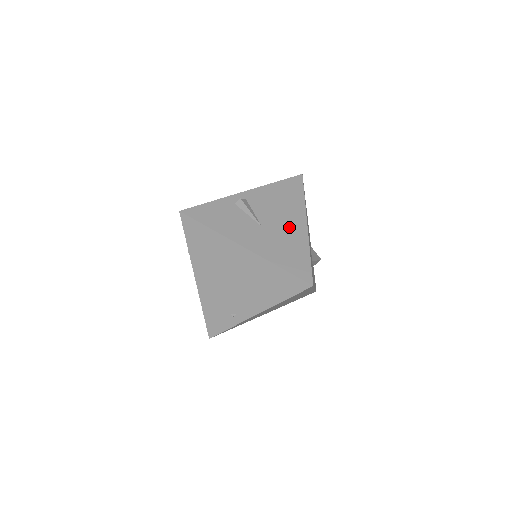
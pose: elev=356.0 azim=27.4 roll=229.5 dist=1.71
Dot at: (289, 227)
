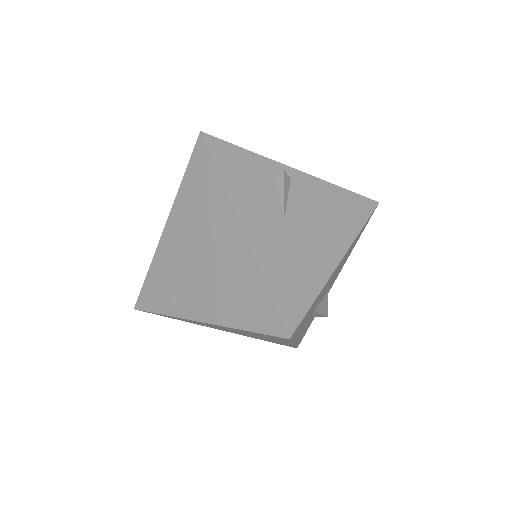
Dot at: (316, 247)
